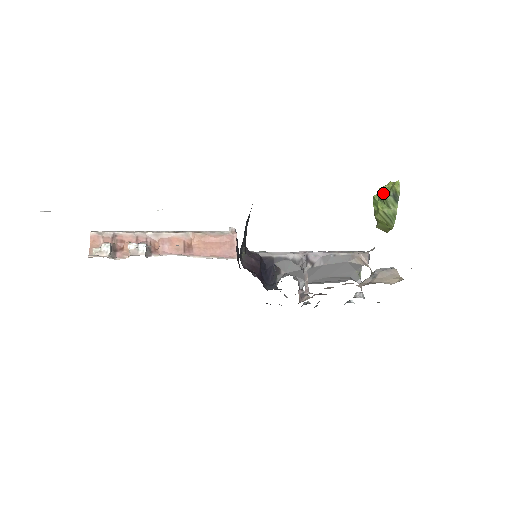
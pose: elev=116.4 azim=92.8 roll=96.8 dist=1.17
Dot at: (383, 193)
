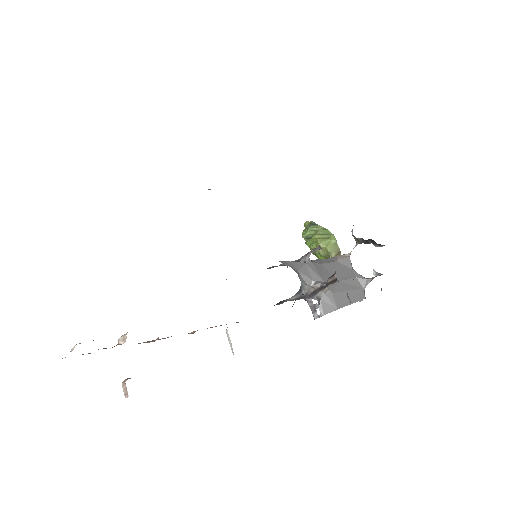
Dot at: (305, 233)
